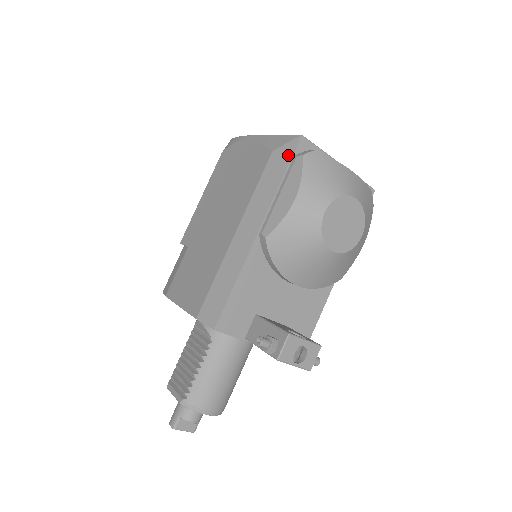
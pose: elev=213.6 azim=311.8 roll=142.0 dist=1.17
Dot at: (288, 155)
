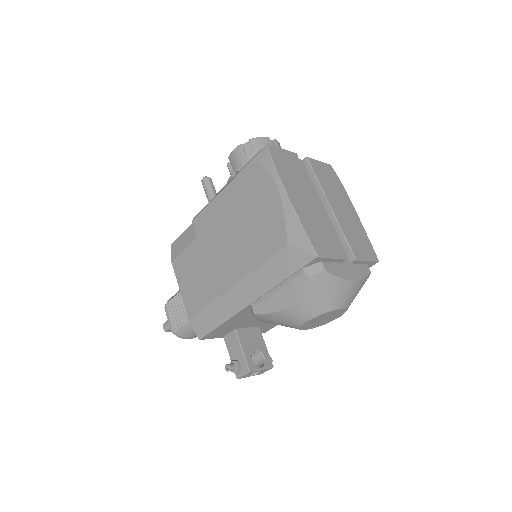
Dot at: (298, 264)
